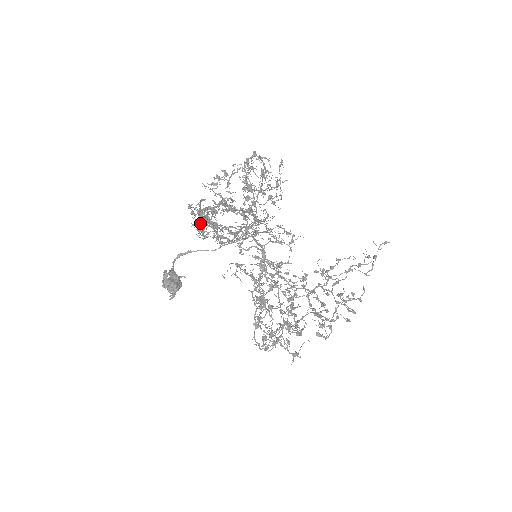
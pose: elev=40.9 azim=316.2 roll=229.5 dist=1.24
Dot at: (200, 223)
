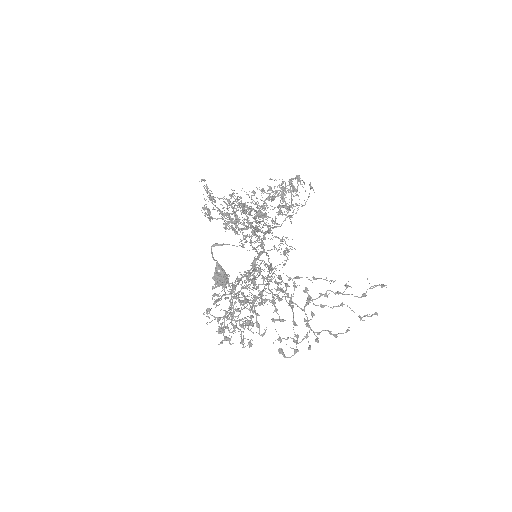
Dot at: occluded
